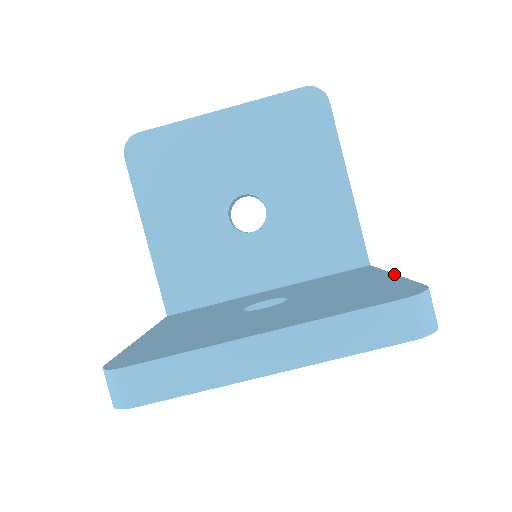
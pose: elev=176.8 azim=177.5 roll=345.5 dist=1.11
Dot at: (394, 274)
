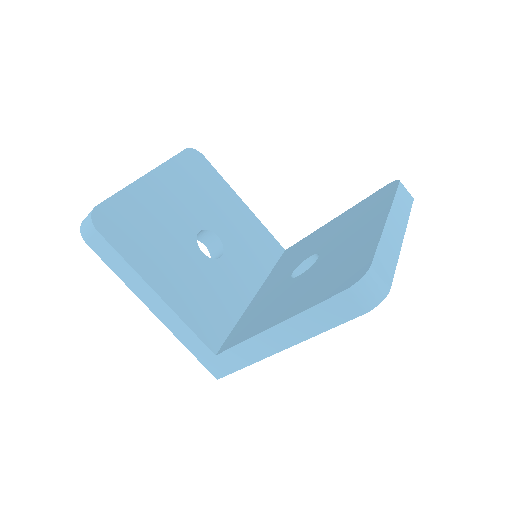
Dot at: (337, 217)
